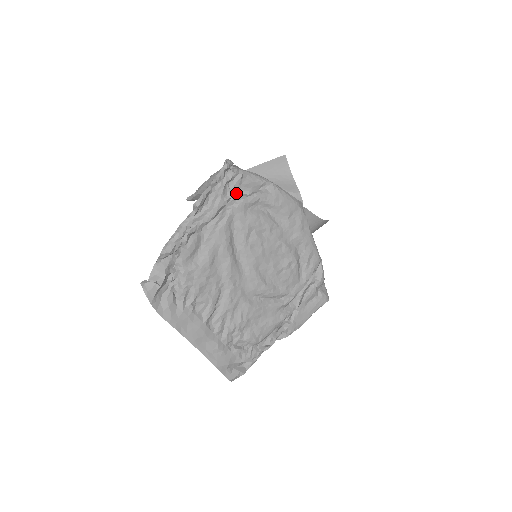
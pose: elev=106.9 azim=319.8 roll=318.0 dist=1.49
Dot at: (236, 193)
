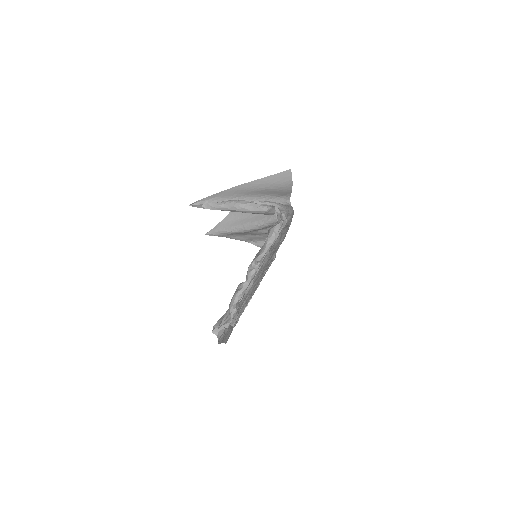
Dot at: occluded
